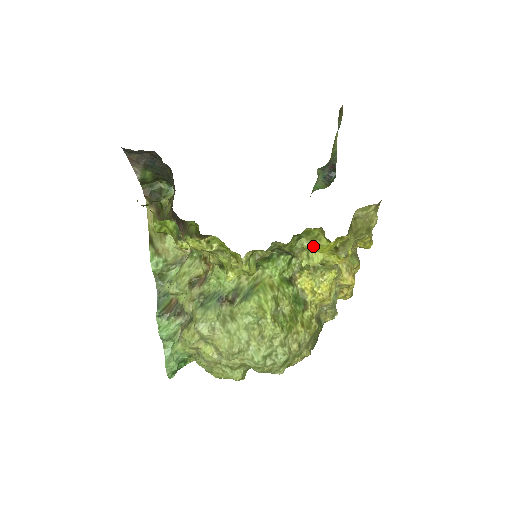
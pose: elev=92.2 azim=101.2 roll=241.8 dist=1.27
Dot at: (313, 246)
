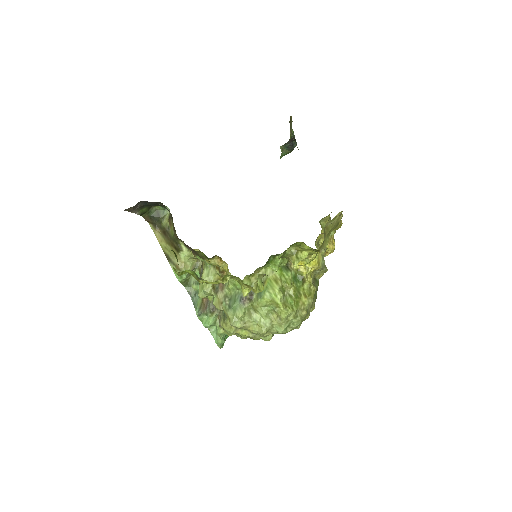
Dot at: (301, 265)
